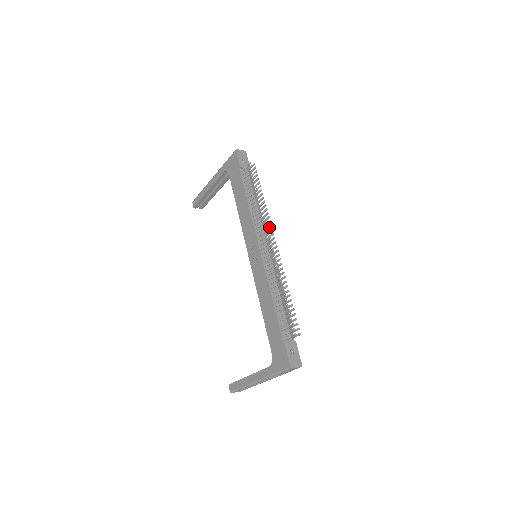
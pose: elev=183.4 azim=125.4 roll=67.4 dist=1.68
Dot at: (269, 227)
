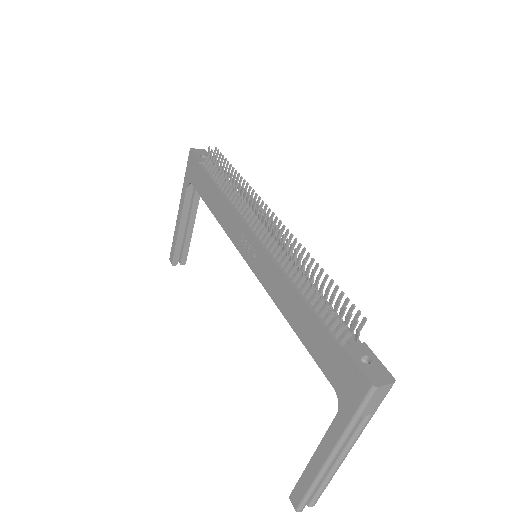
Dot at: (258, 202)
